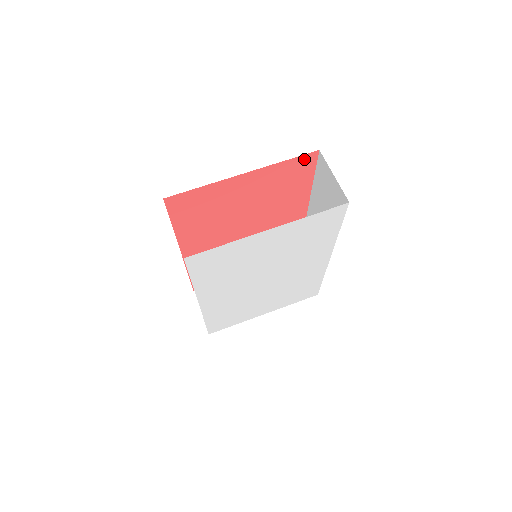
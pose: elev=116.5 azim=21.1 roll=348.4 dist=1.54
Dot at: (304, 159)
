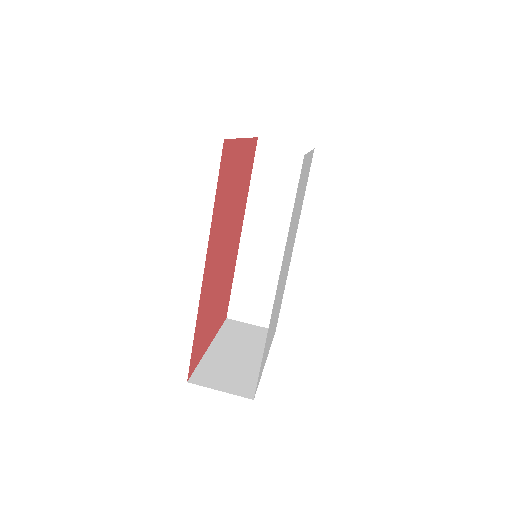
Dot at: (254, 144)
